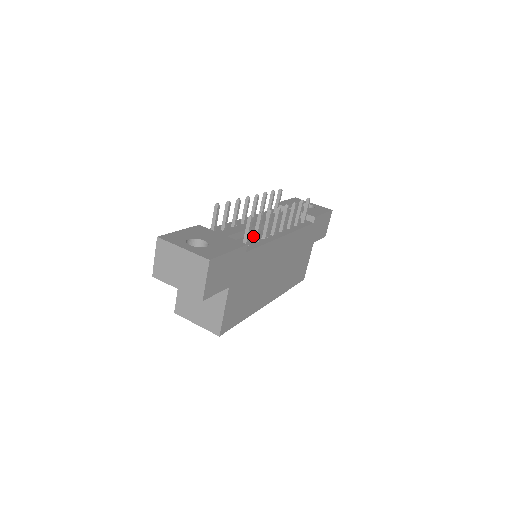
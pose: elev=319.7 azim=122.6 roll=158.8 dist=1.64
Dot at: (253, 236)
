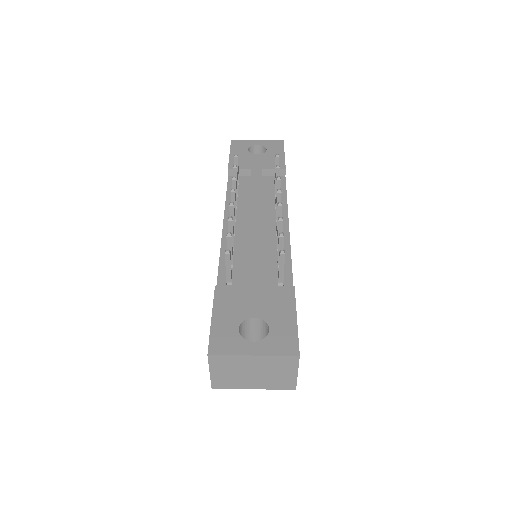
Dot at: occluded
